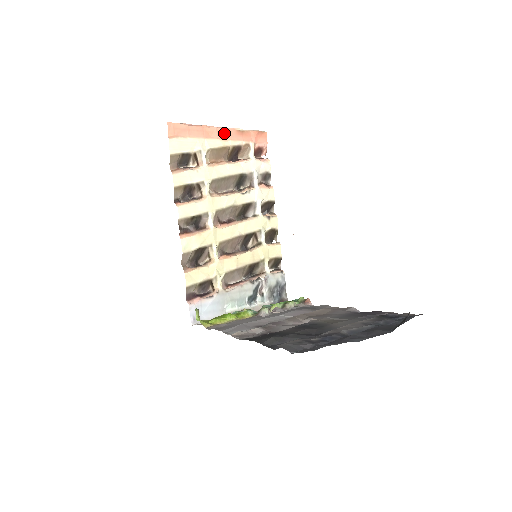
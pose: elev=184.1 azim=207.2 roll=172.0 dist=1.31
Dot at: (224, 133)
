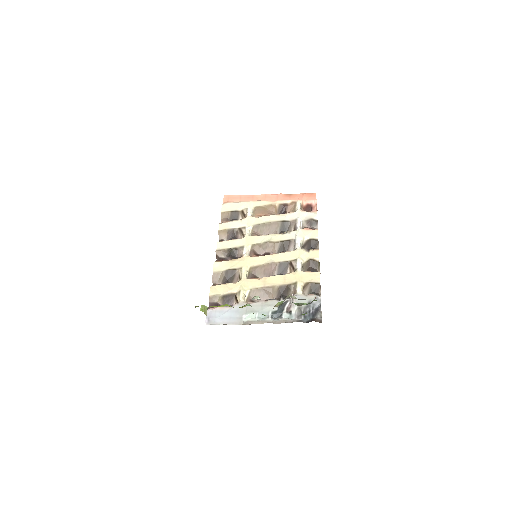
Dot at: (272, 197)
